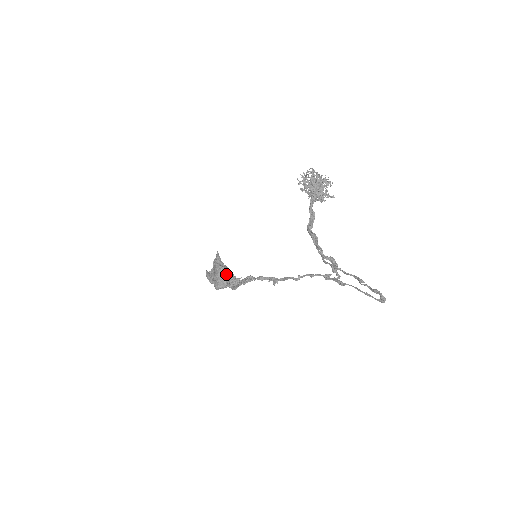
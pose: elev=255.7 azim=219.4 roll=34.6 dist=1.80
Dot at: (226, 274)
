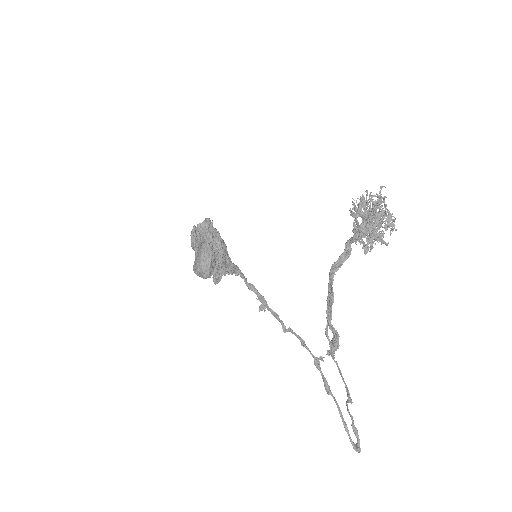
Dot at: (210, 268)
